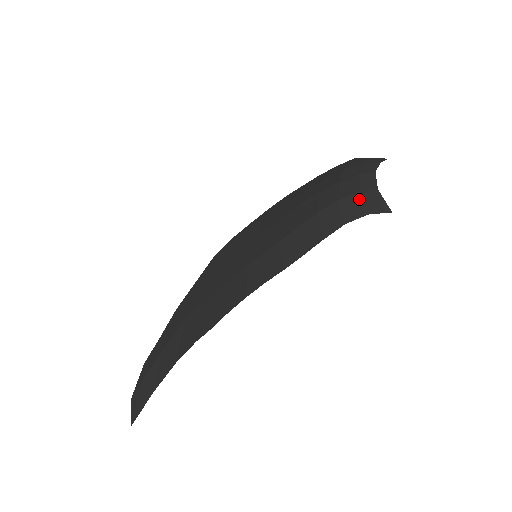
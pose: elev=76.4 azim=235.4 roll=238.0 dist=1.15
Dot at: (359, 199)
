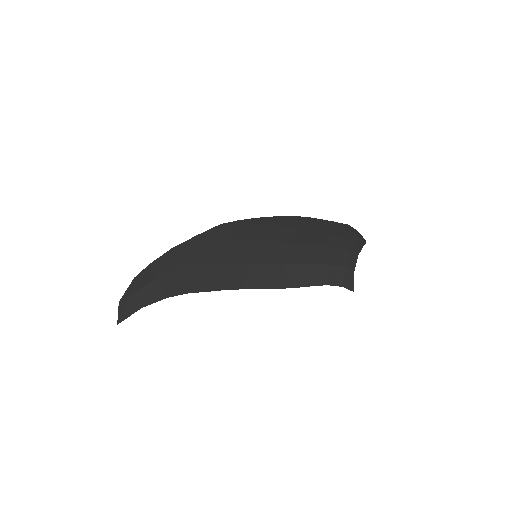
Dot at: (342, 272)
